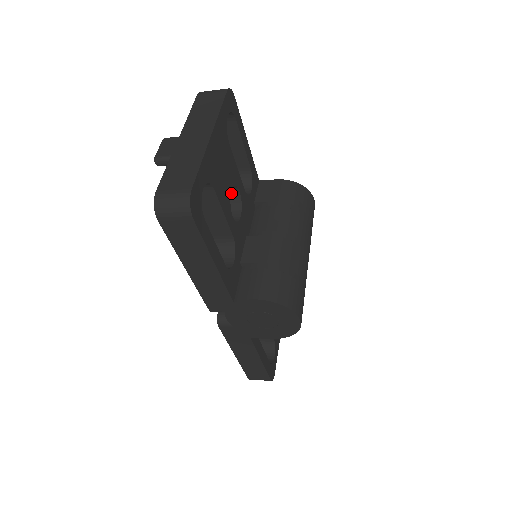
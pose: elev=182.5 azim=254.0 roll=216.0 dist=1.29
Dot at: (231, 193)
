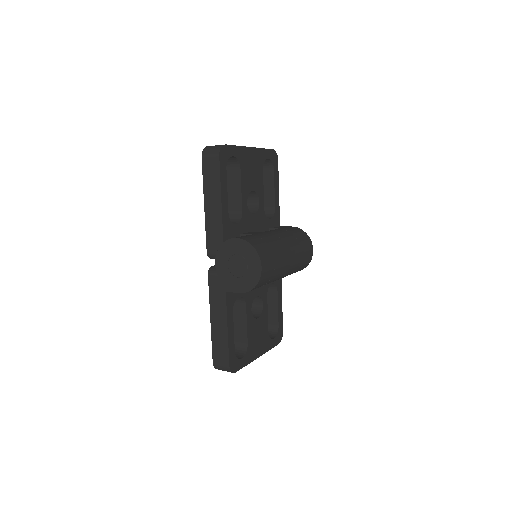
Dot at: (254, 203)
